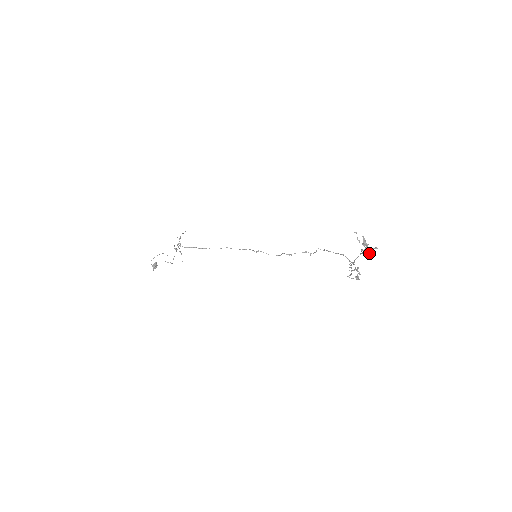
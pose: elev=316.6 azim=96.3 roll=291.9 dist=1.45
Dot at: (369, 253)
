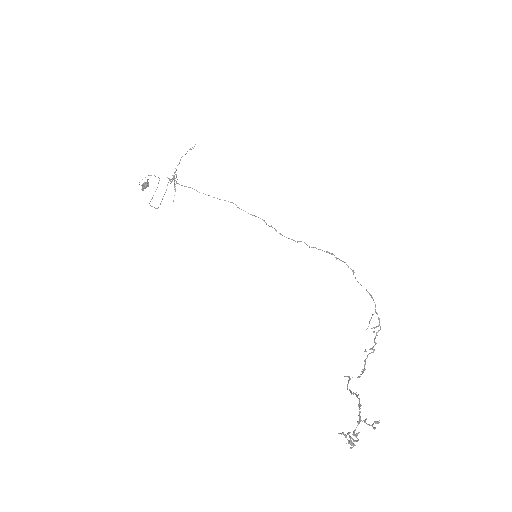
Dot at: (357, 440)
